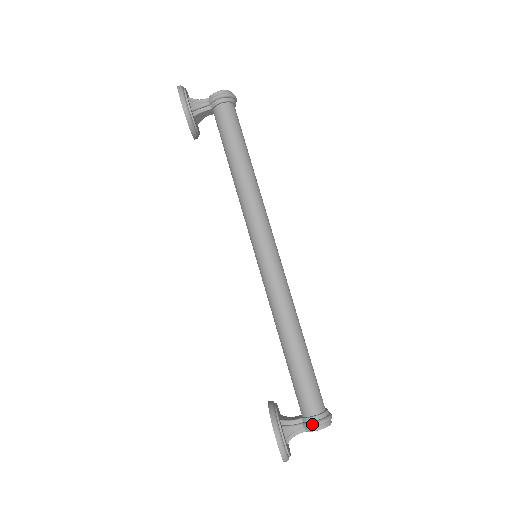
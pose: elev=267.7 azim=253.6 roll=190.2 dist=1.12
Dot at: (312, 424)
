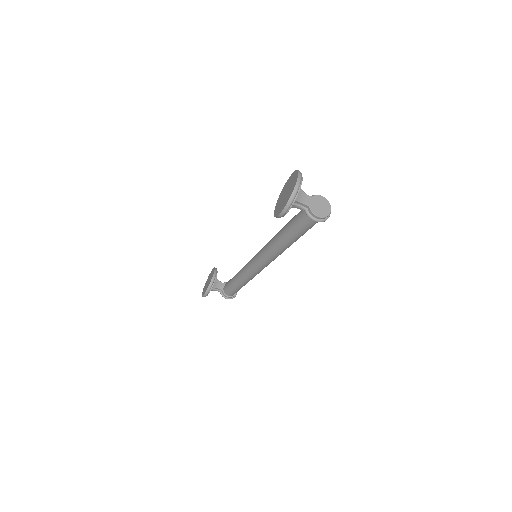
Dot at: (224, 297)
